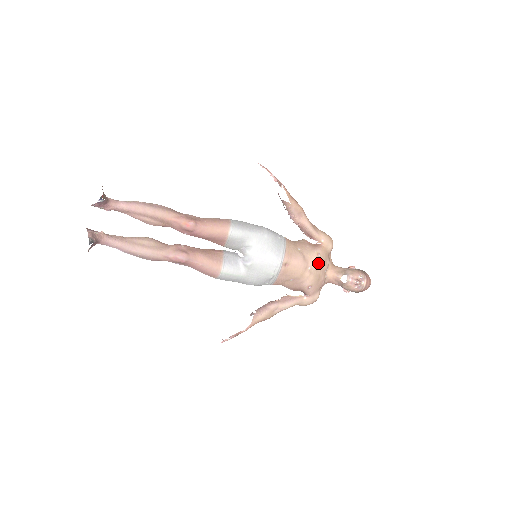
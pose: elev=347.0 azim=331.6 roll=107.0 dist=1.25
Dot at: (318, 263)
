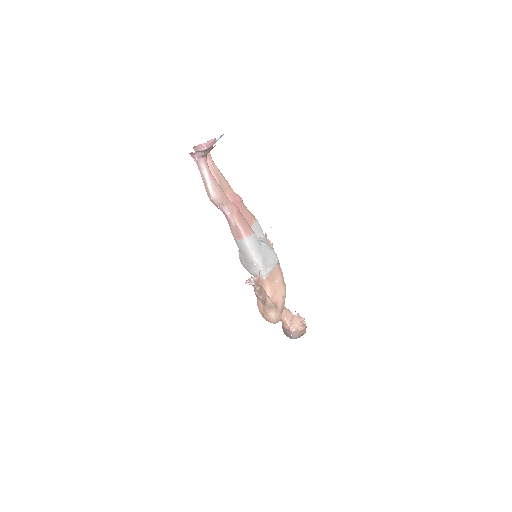
Dot at: (285, 287)
